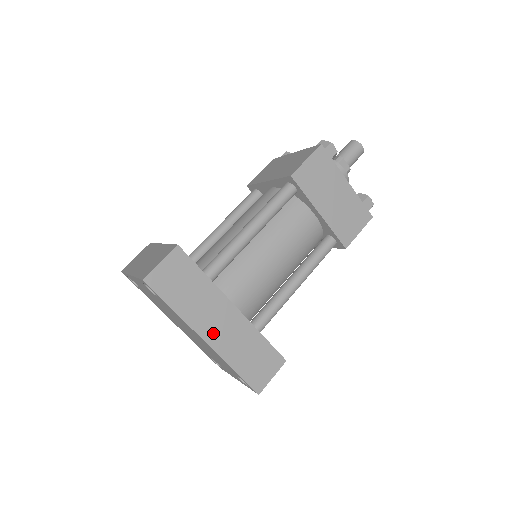
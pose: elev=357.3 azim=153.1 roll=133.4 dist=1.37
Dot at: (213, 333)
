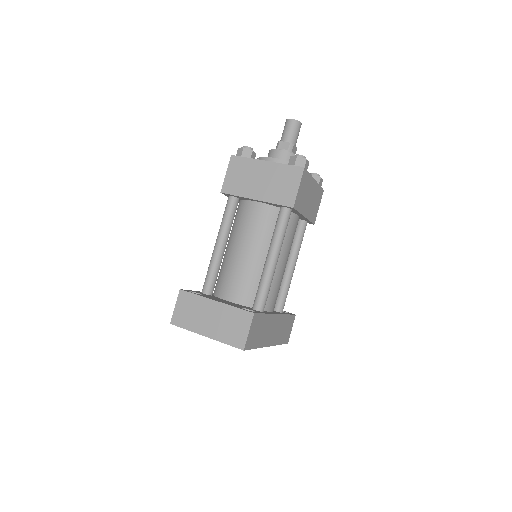
Dot at: (271, 338)
